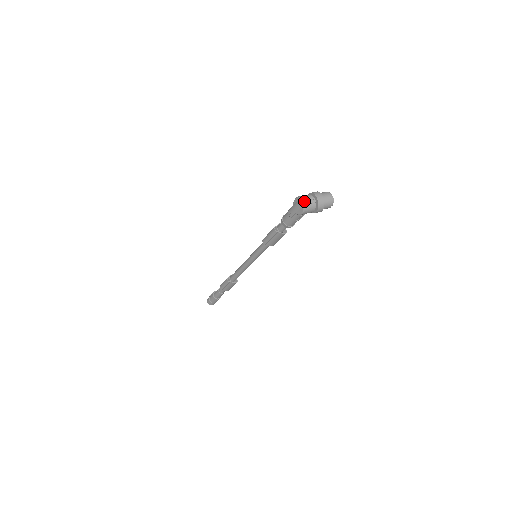
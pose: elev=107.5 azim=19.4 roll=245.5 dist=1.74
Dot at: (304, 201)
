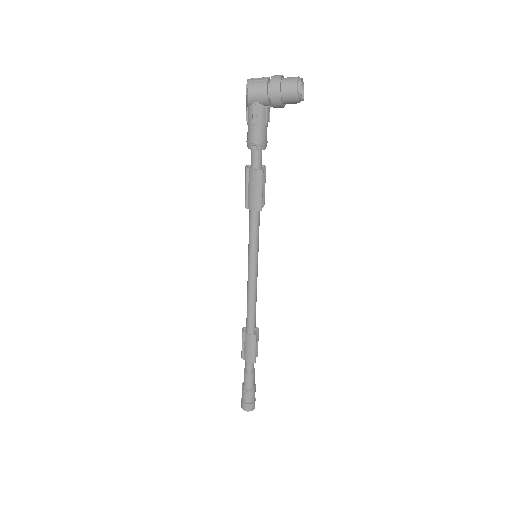
Dot at: (251, 79)
